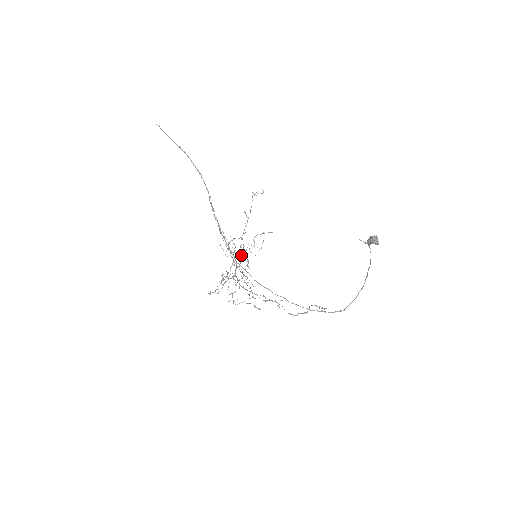
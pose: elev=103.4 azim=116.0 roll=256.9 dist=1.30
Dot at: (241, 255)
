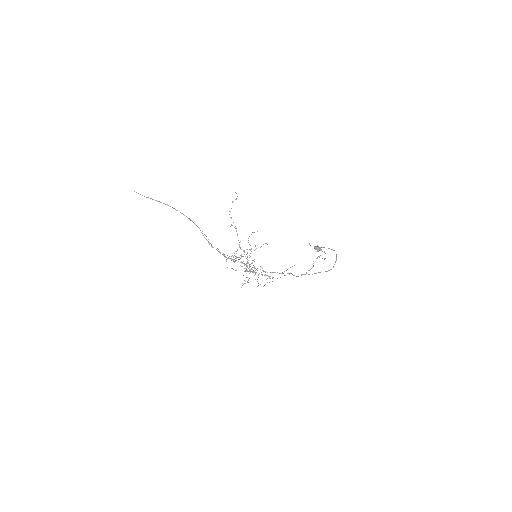
Dot at: (247, 257)
